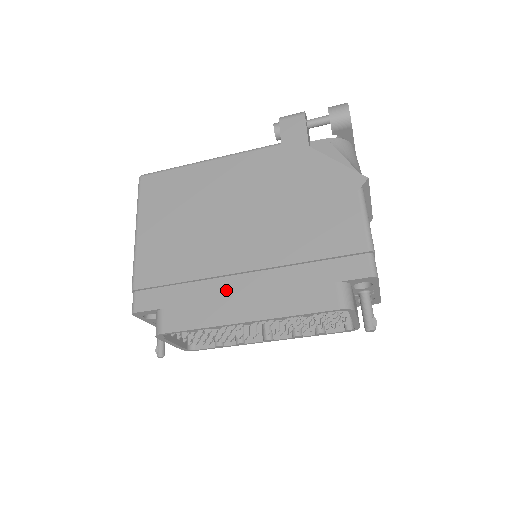
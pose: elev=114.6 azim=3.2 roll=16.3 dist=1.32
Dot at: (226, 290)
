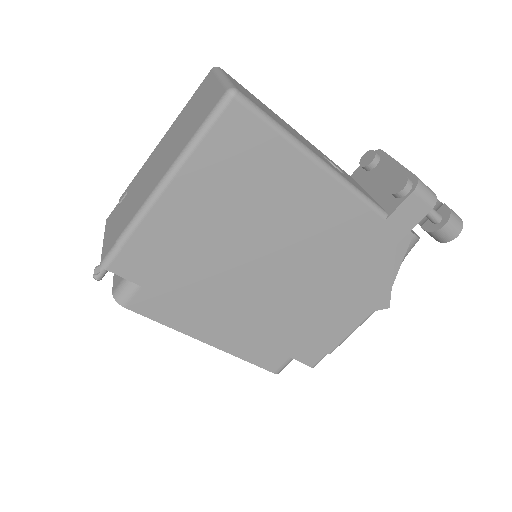
Dot at: (213, 311)
